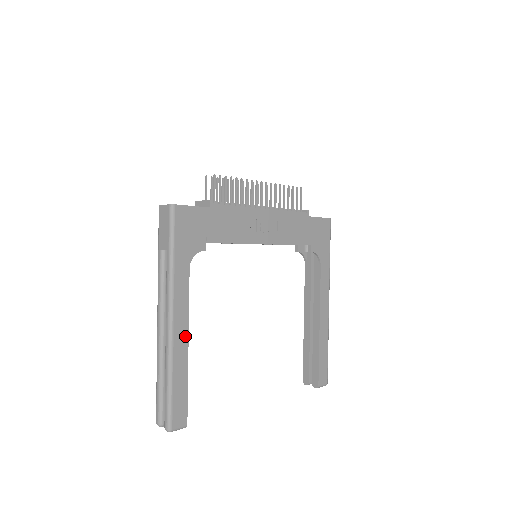
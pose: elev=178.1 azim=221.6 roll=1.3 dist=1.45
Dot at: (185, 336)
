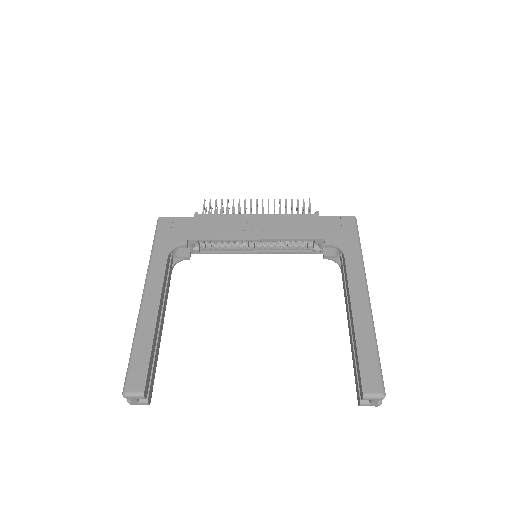
Dot at: (155, 308)
